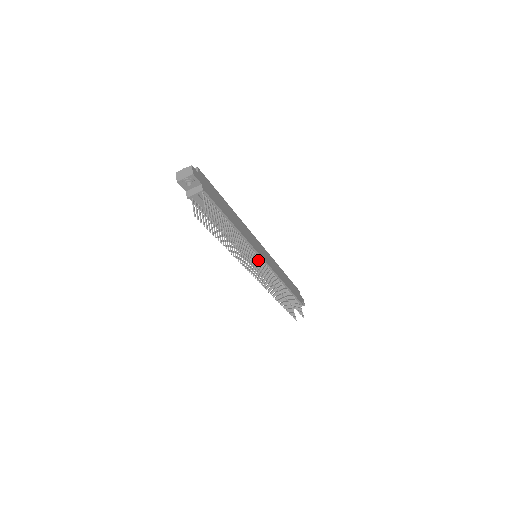
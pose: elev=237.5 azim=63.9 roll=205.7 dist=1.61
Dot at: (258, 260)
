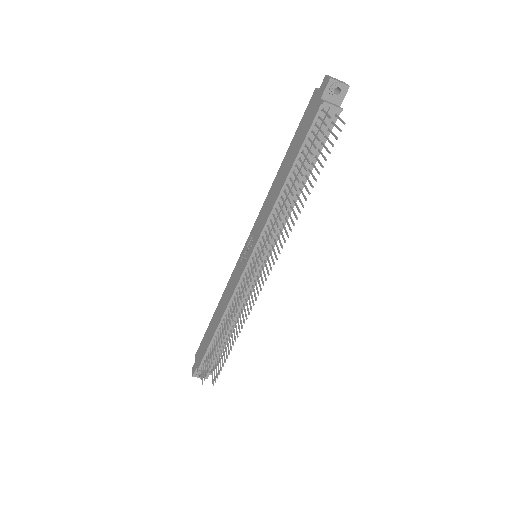
Dot at: occluded
